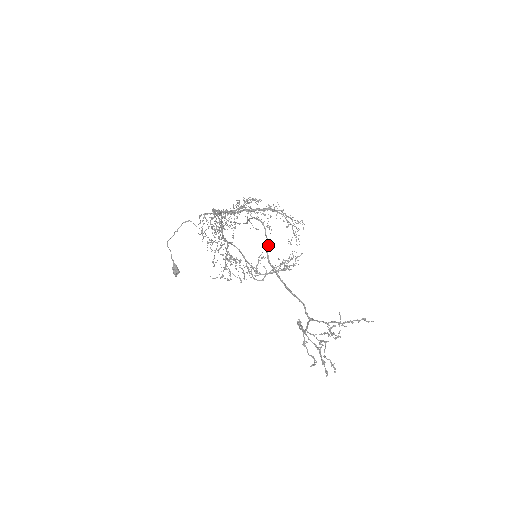
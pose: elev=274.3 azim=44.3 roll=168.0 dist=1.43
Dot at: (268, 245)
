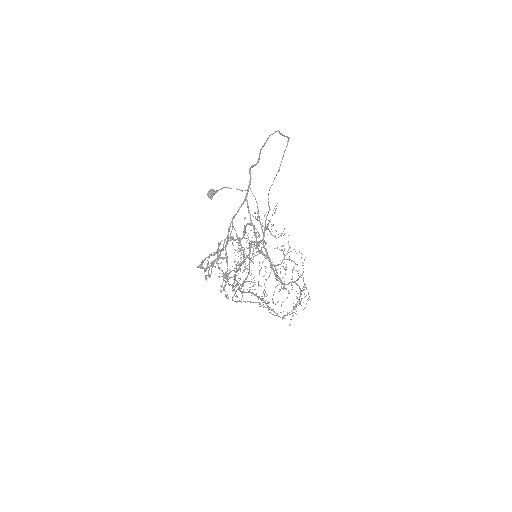
Dot at: occluded
